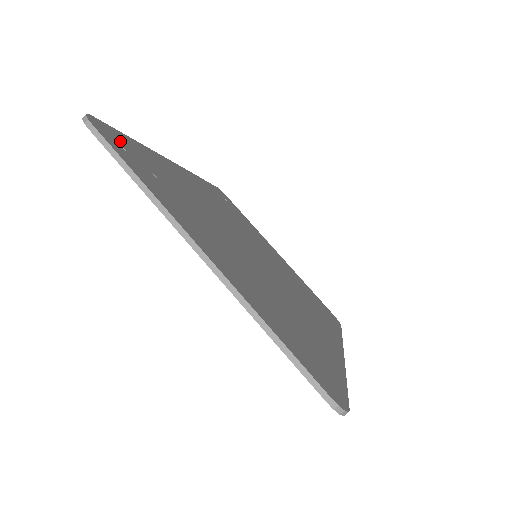
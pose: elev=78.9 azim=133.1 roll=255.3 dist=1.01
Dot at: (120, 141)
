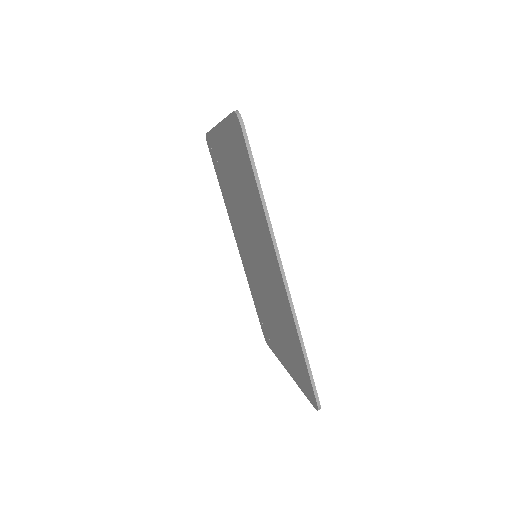
Dot at: occluded
